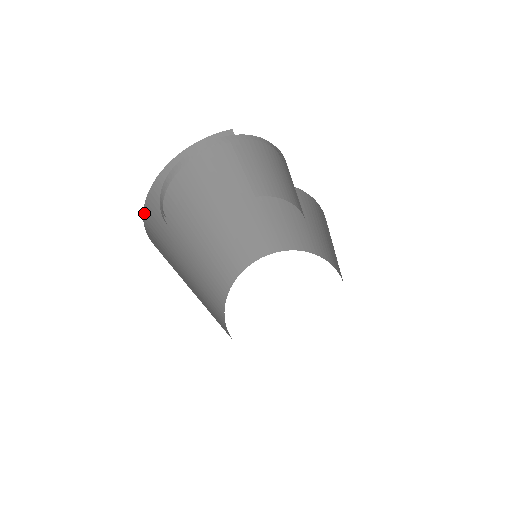
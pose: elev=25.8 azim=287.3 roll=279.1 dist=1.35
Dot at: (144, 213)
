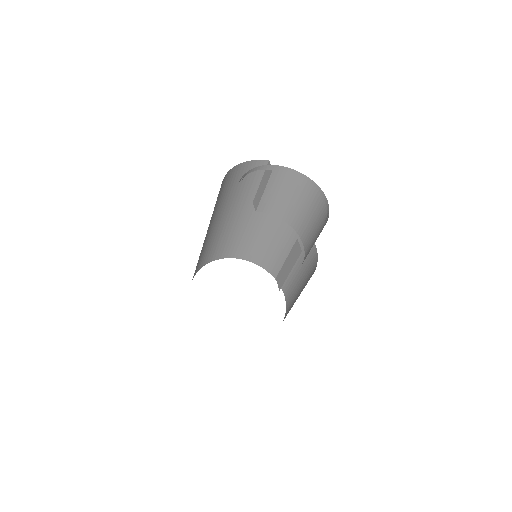
Dot at: occluded
